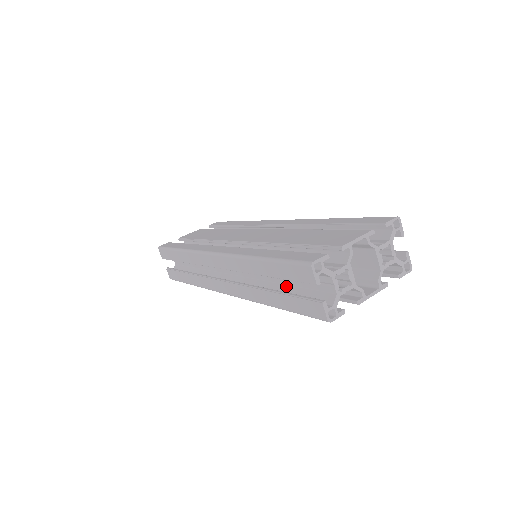
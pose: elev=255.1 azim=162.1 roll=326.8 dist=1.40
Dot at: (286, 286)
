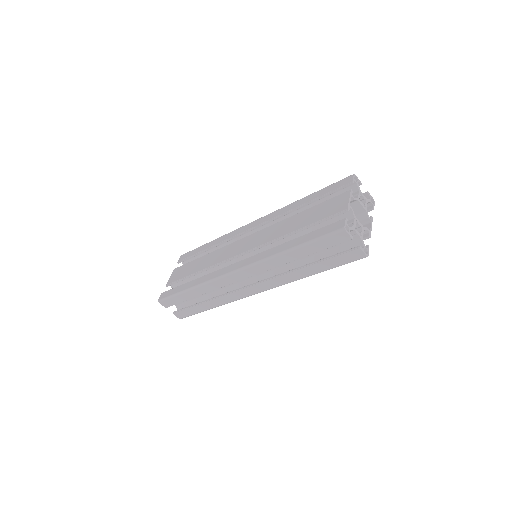
Dot at: (314, 257)
